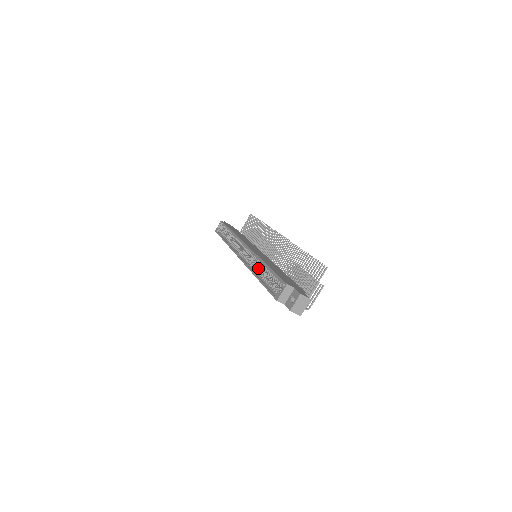
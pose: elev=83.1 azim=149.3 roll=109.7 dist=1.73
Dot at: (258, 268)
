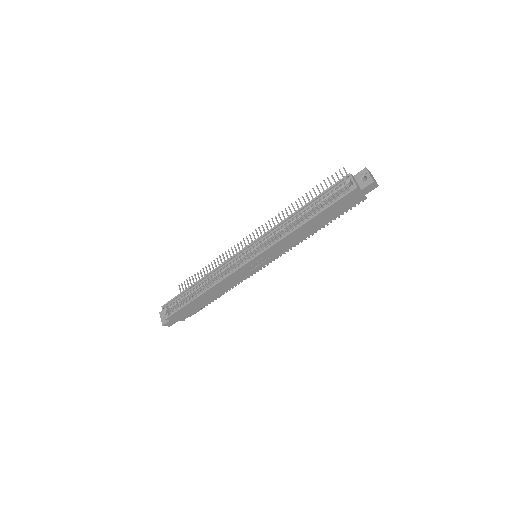
Dot at: (289, 229)
